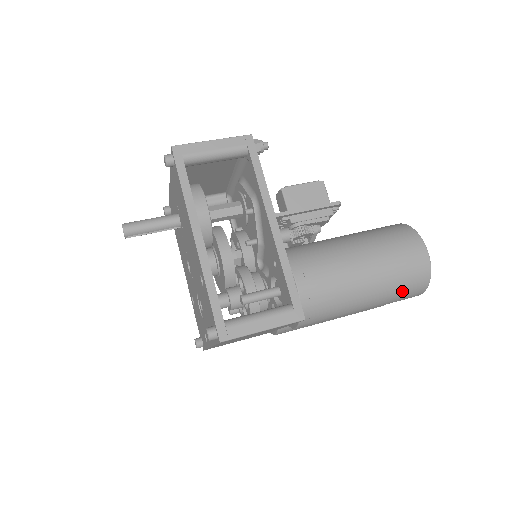
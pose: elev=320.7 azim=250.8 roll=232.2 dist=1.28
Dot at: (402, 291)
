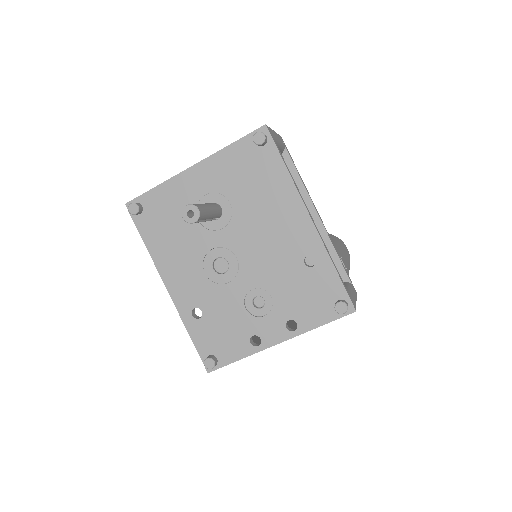
Dot at: occluded
